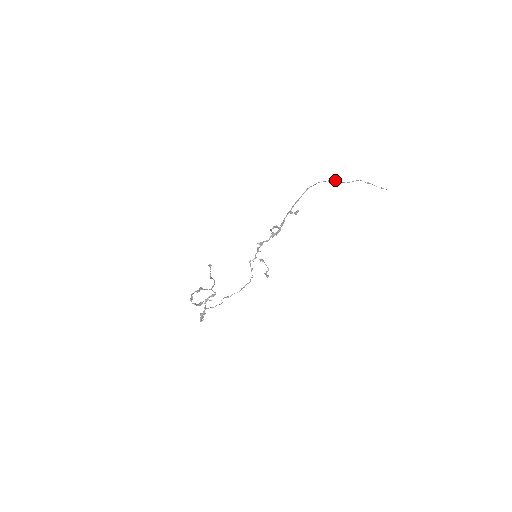
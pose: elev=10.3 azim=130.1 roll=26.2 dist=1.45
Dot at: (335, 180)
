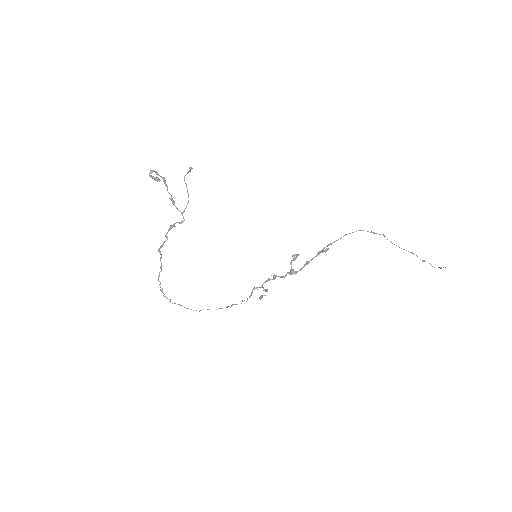
Dot at: (380, 234)
